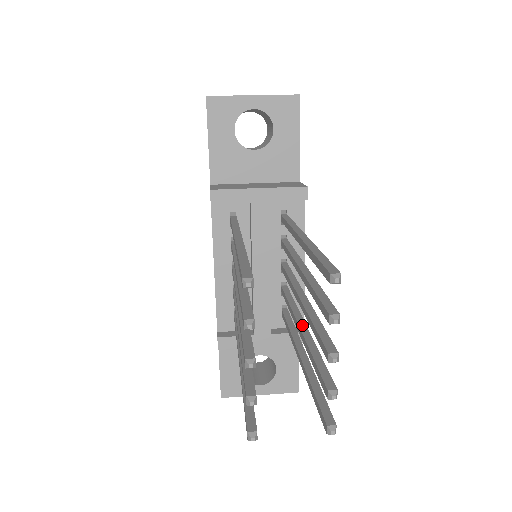
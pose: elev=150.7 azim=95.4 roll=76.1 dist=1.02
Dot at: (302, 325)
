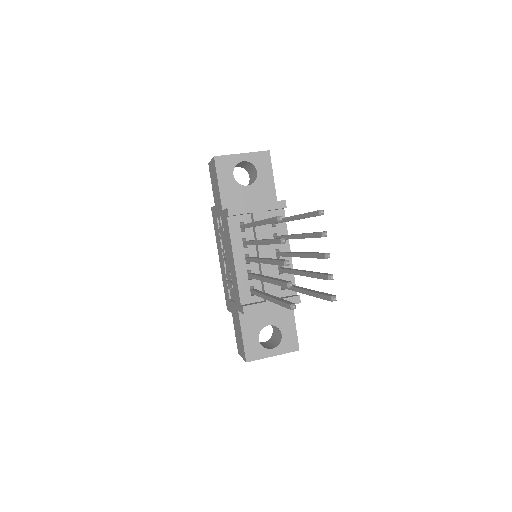
Dot at: (301, 270)
